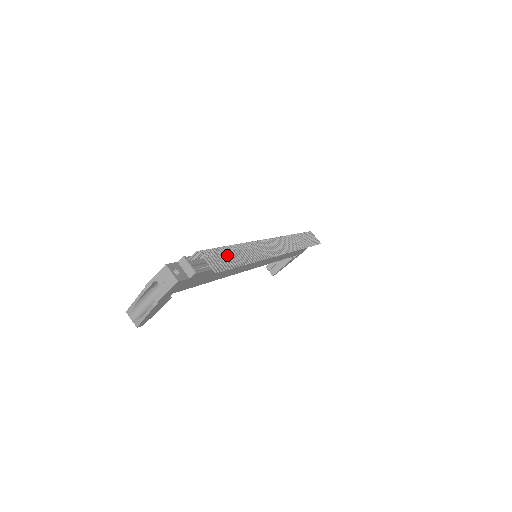
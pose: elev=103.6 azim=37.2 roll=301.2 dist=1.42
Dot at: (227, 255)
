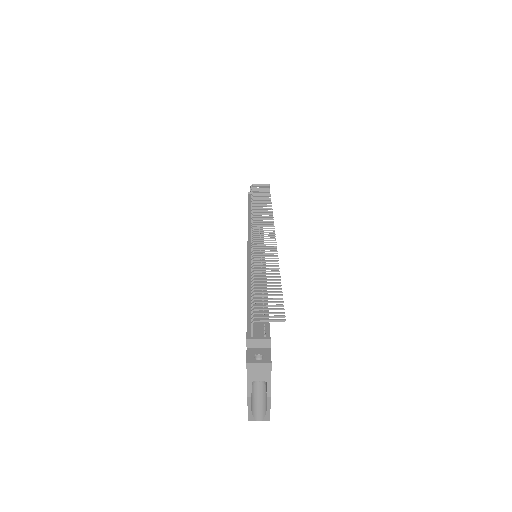
Dot at: occluded
